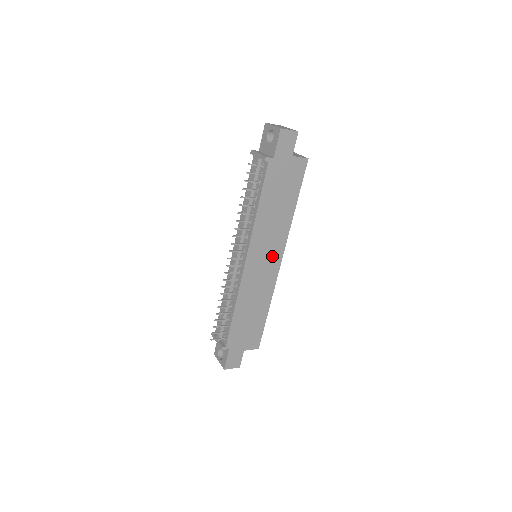
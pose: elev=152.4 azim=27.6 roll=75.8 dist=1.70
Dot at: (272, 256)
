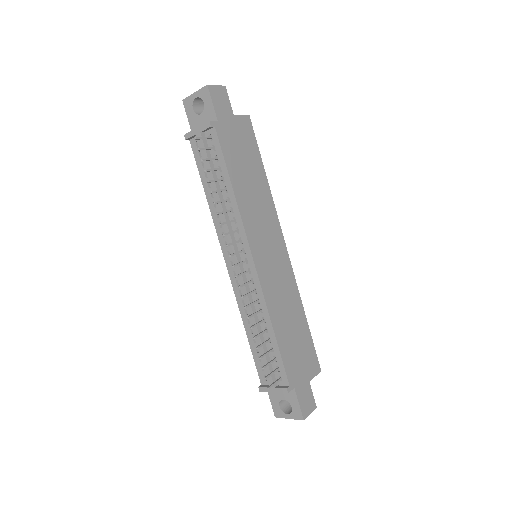
Dot at: (274, 243)
